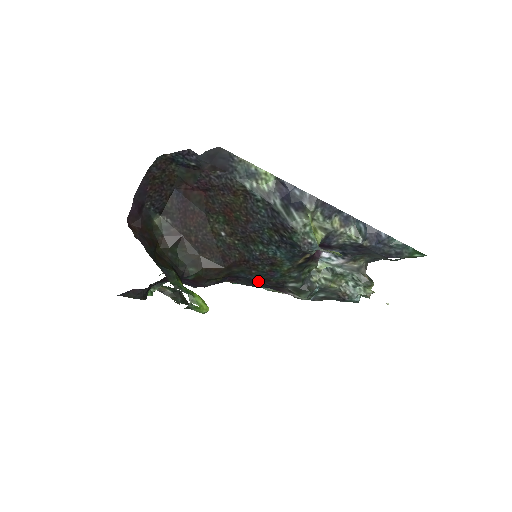
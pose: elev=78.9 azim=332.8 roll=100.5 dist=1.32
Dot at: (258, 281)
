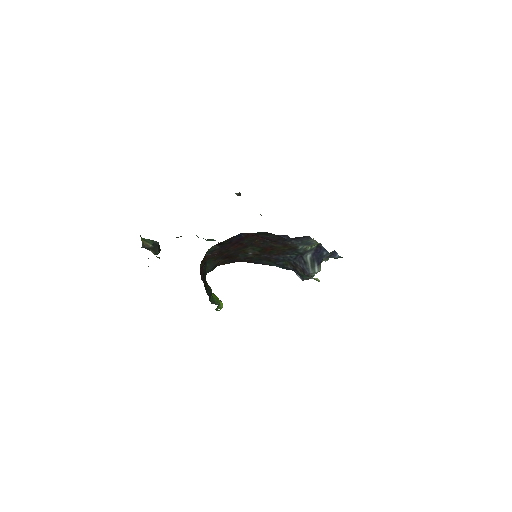
Dot at: occluded
